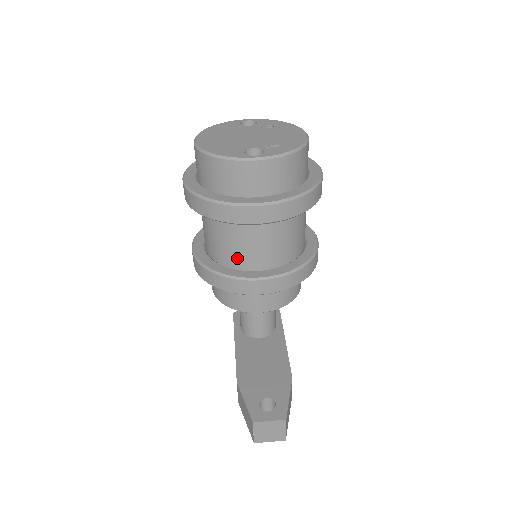
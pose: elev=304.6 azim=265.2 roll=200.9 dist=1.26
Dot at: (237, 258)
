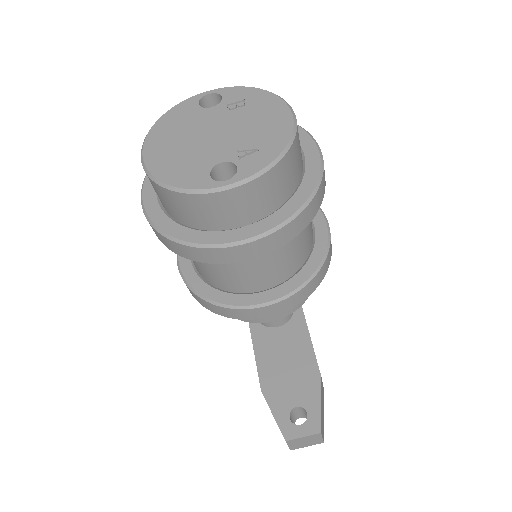
Dot at: (232, 283)
